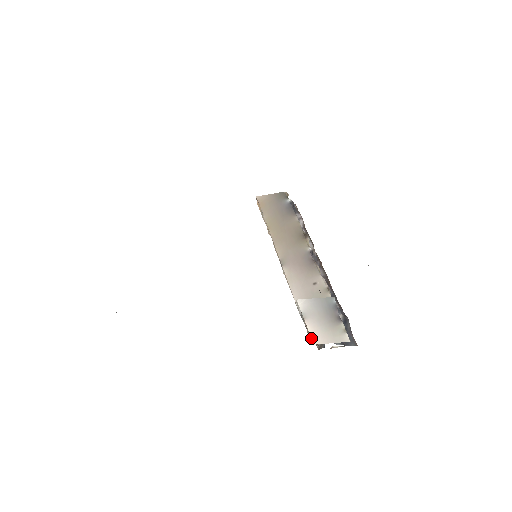
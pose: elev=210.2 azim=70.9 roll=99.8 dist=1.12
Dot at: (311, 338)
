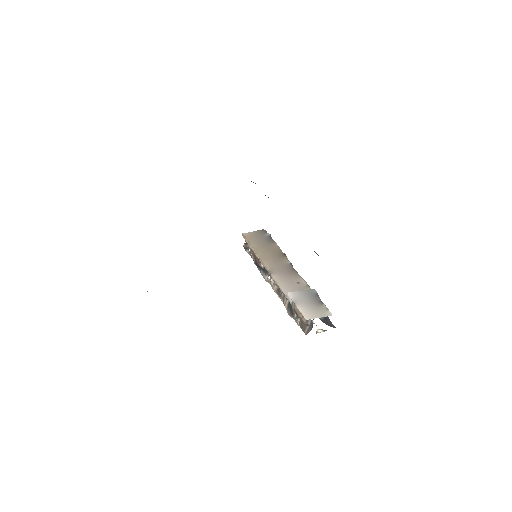
Dot at: (303, 316)
